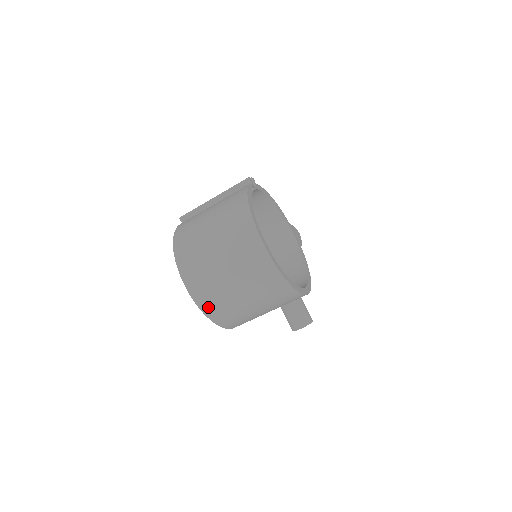
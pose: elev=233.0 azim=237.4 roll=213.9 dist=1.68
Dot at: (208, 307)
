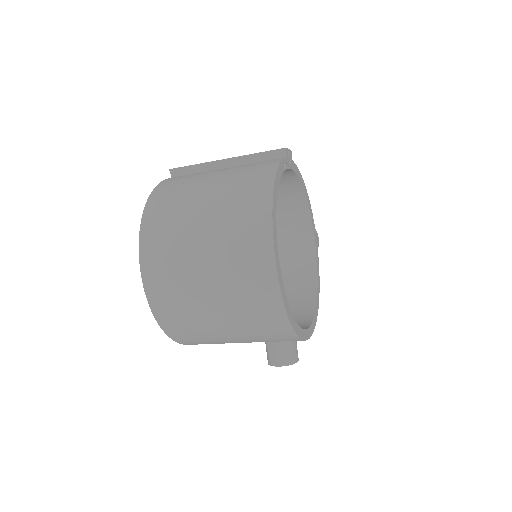
Dot at: (164, 313)
